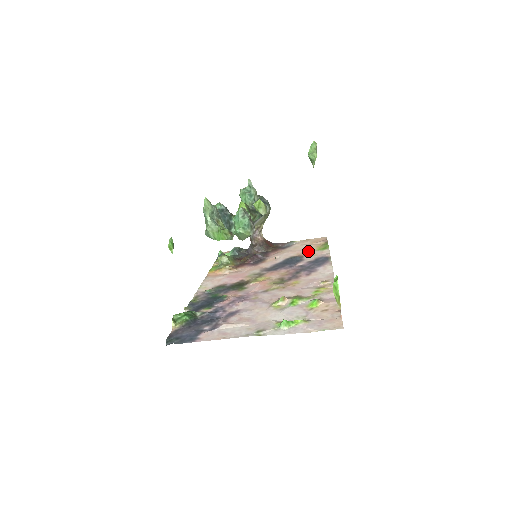
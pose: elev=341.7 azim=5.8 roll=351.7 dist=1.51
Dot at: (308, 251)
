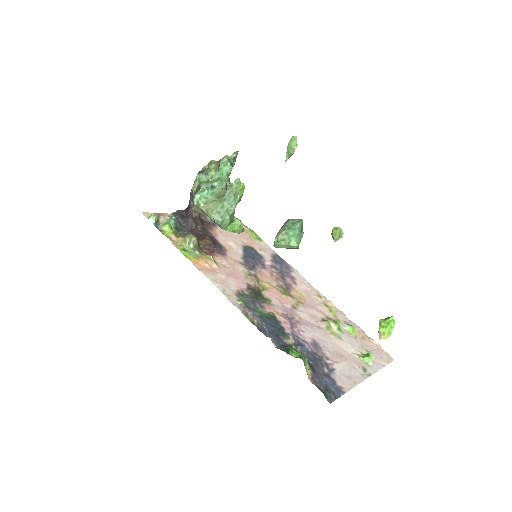
Dot at: (249, 240)
